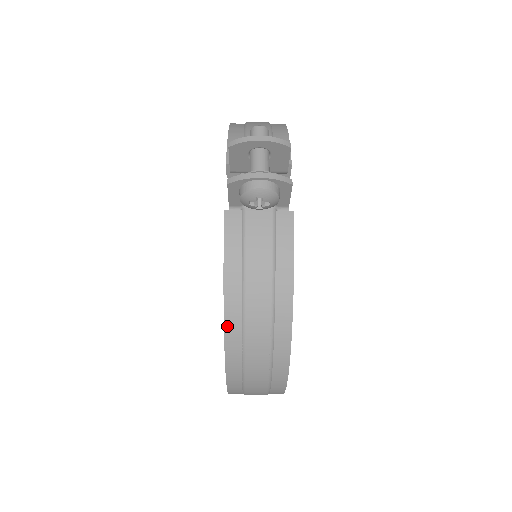
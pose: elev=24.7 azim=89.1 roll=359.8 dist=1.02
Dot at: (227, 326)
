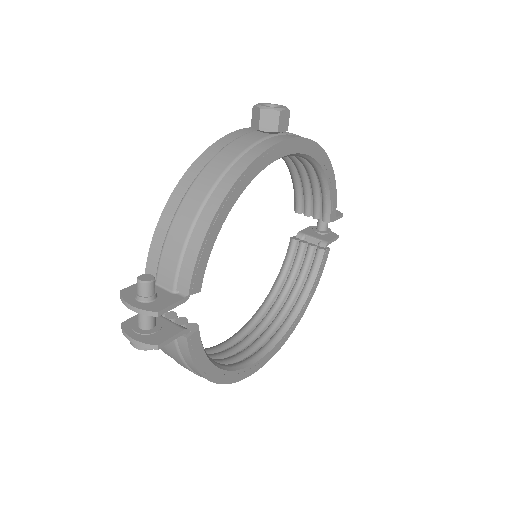
Dot at: occluded
